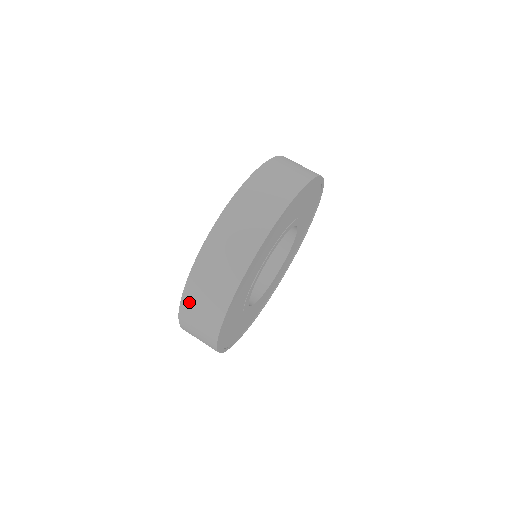
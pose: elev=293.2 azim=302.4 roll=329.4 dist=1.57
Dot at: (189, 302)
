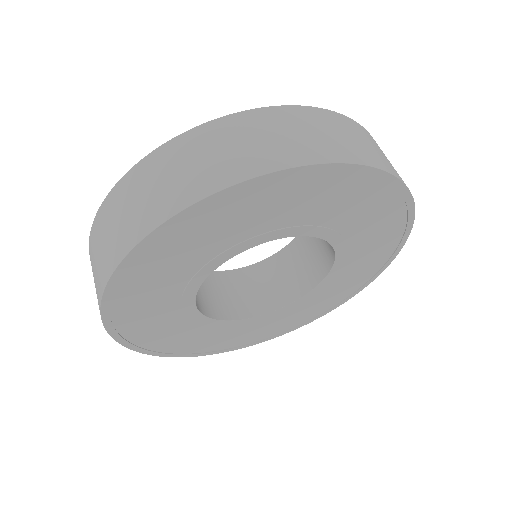
Dot at: (187, 144)
